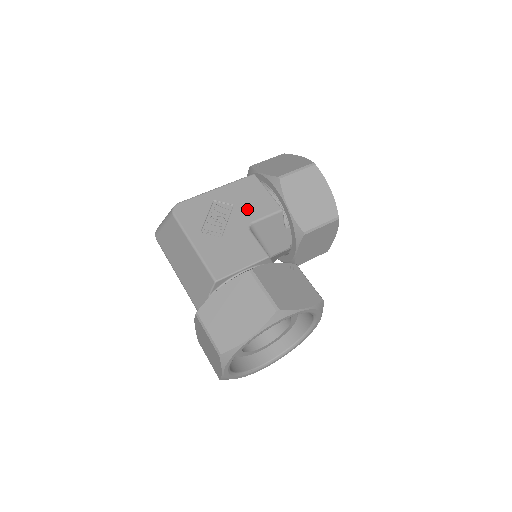
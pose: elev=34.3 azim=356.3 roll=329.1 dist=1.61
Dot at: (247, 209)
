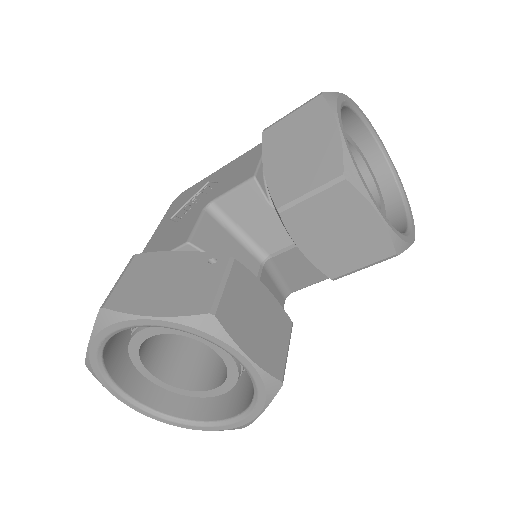
Dot at: (223, 184)
